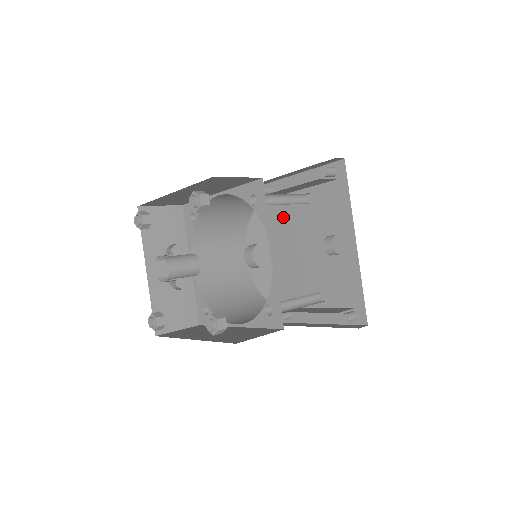
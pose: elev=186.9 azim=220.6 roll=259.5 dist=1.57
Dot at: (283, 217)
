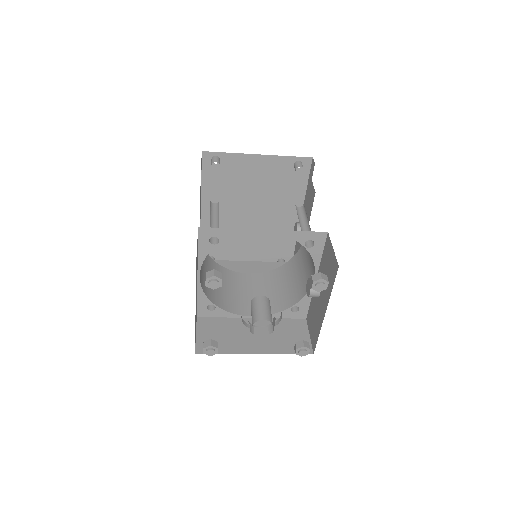
Dot at: (227, 186)
